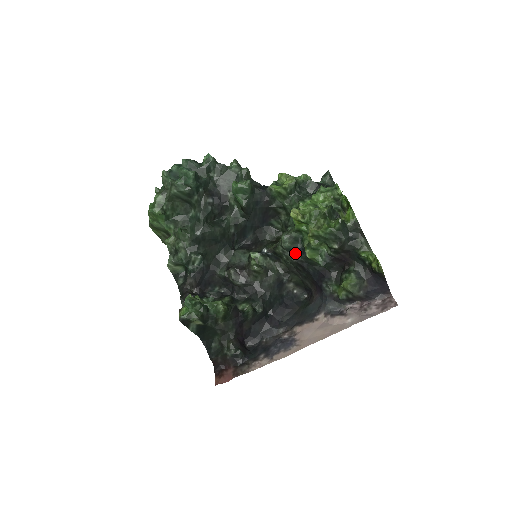
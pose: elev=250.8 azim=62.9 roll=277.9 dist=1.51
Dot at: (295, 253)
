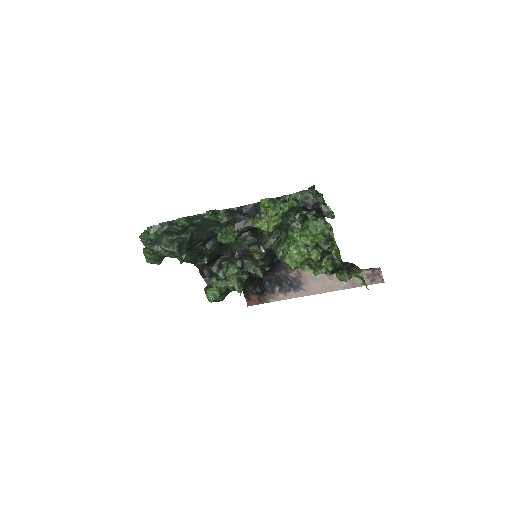
Dot at: occluded
